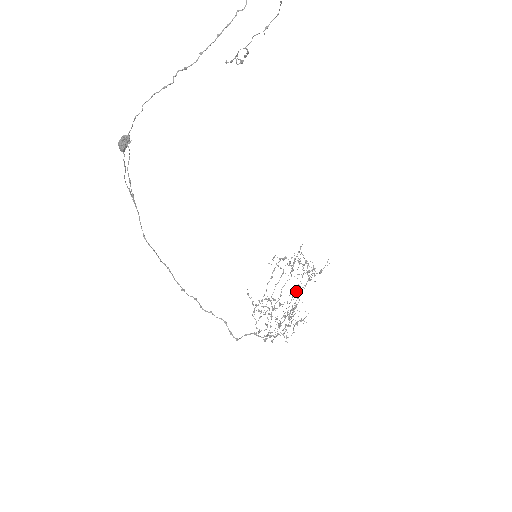
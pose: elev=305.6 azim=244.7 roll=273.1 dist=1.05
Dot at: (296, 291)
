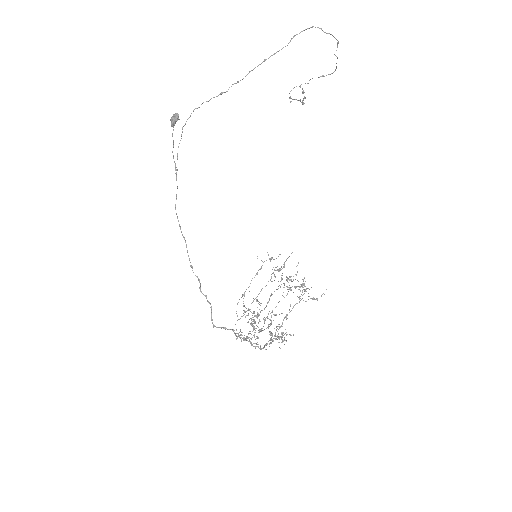
Dot at: (289, 312)
